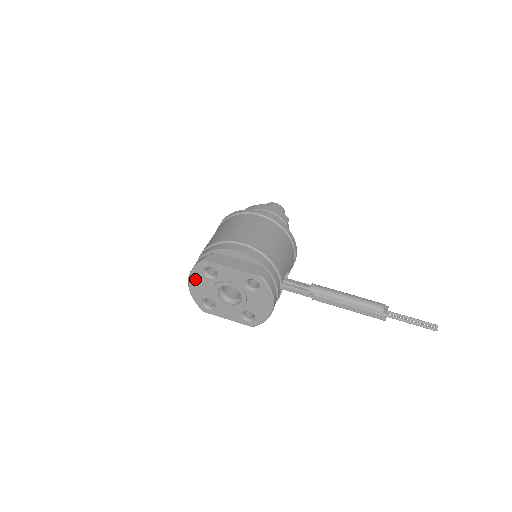
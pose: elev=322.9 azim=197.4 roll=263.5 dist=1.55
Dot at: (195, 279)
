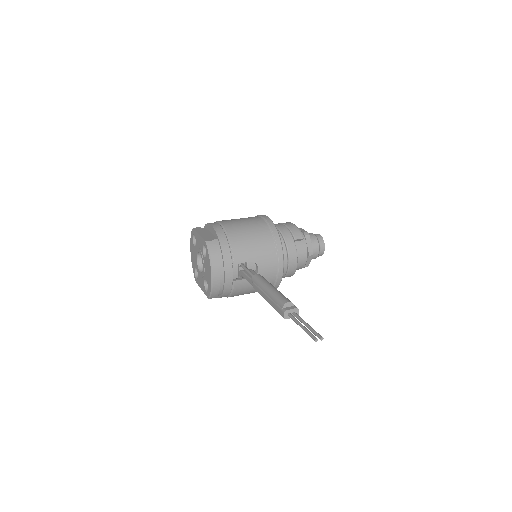
Dot at: (192, 247)
